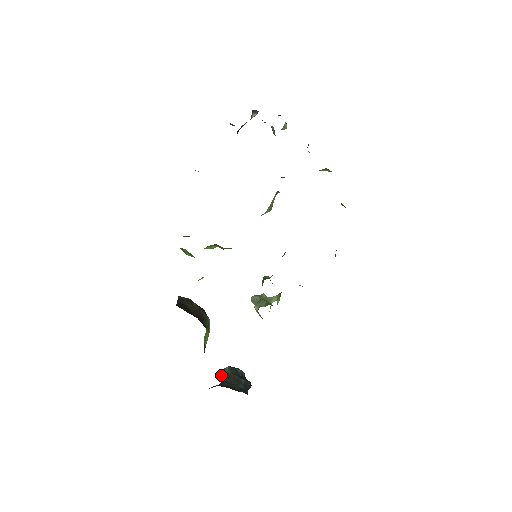
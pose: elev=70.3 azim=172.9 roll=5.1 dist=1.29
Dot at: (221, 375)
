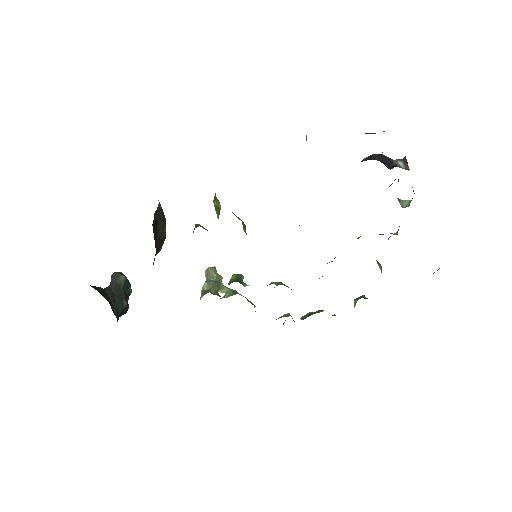
Dot at: (113, 278)
